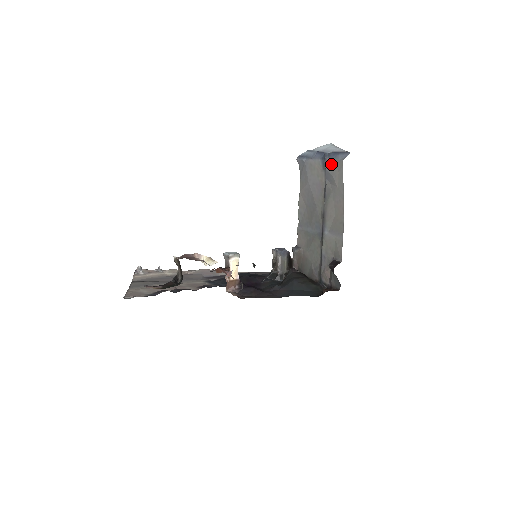
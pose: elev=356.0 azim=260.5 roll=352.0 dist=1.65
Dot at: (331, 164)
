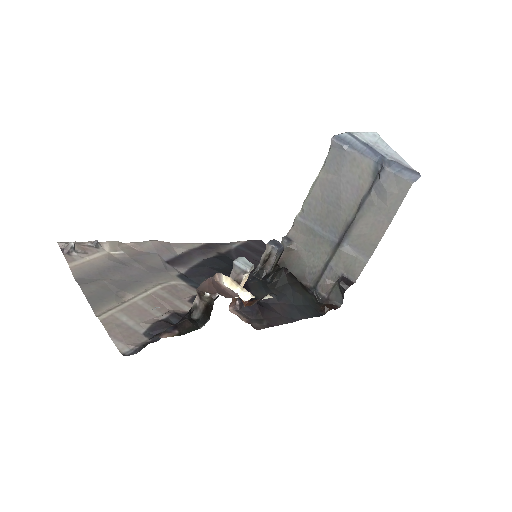
Dot at: (391, 177)
